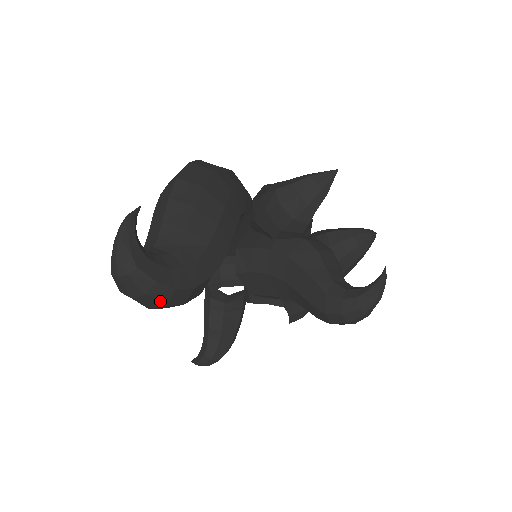
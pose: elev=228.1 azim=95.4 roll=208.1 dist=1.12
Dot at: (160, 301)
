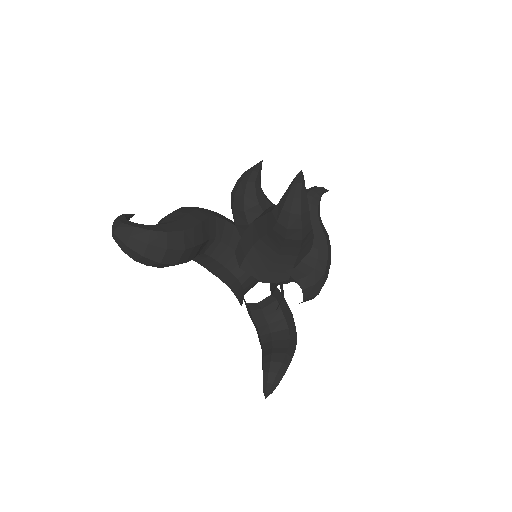
Dot at: (143, 241)
